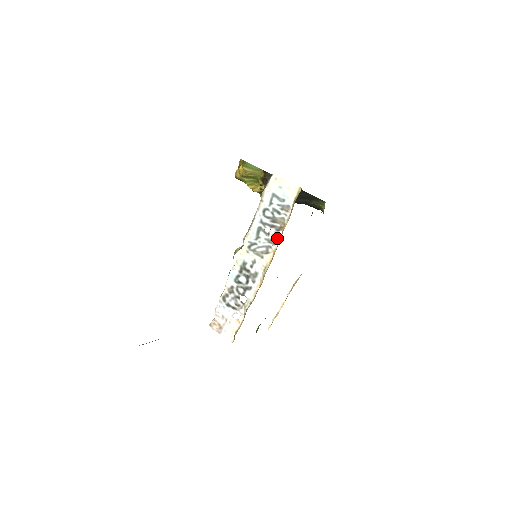
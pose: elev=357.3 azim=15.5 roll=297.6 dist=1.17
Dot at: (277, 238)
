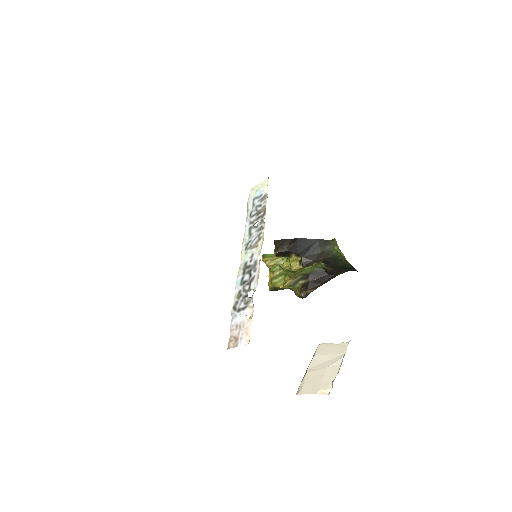
Dot at: (263, 222)
